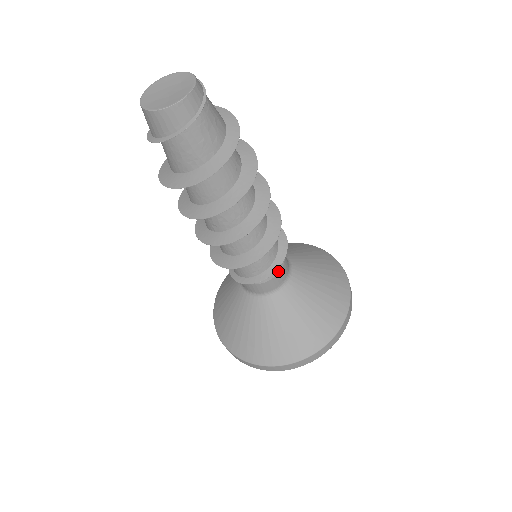
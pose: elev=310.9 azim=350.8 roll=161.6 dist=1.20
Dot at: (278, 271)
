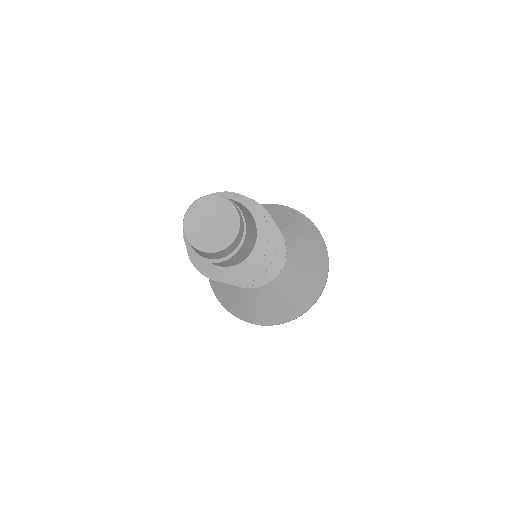
Dot at: occluded
